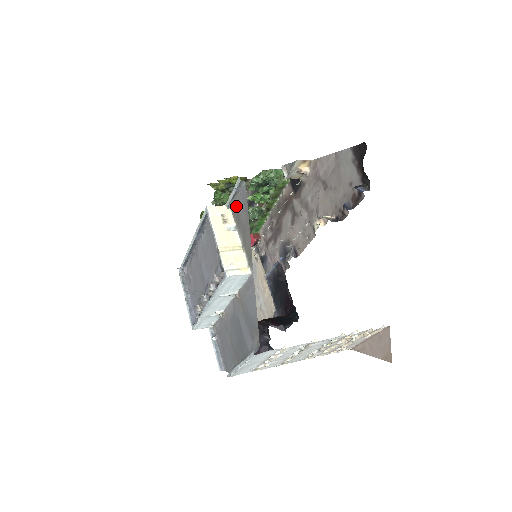
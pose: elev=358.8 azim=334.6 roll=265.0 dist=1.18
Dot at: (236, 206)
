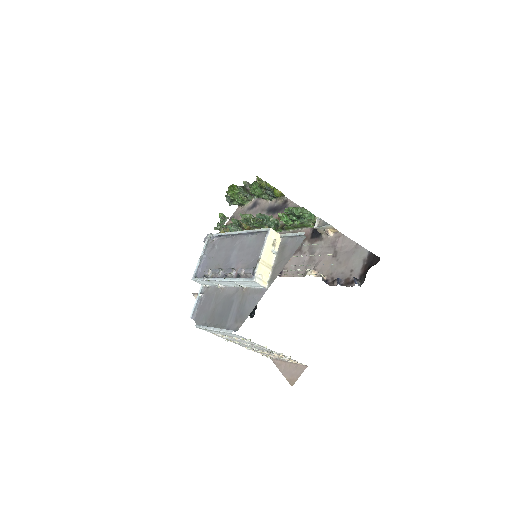
Dot at: (287, 242)
